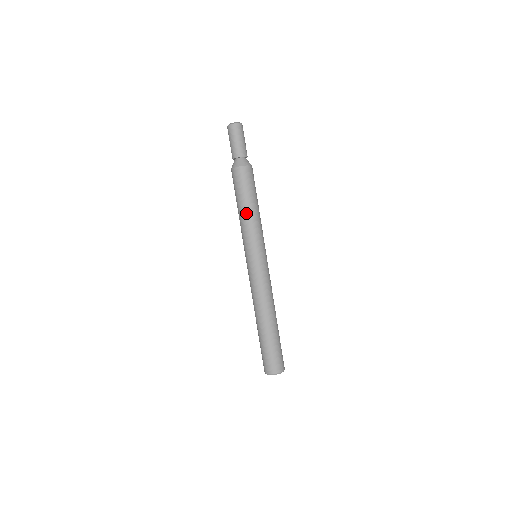
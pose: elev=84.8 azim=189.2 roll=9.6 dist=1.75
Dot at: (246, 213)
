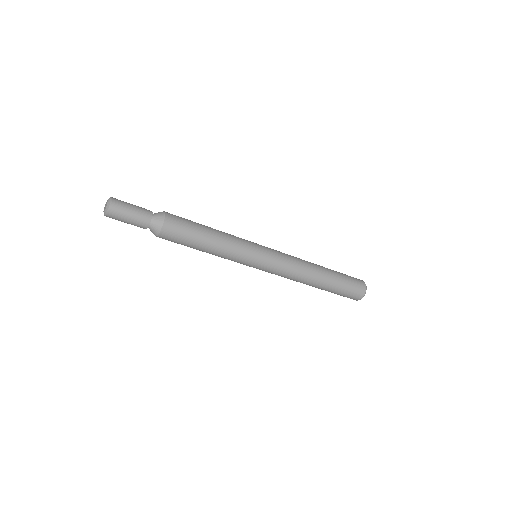
Dot at: (214, 246)
